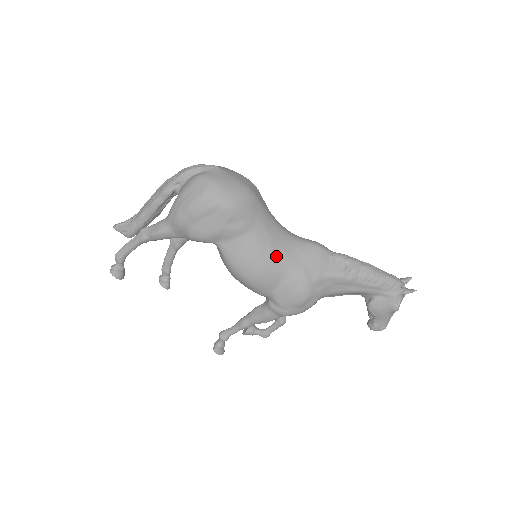
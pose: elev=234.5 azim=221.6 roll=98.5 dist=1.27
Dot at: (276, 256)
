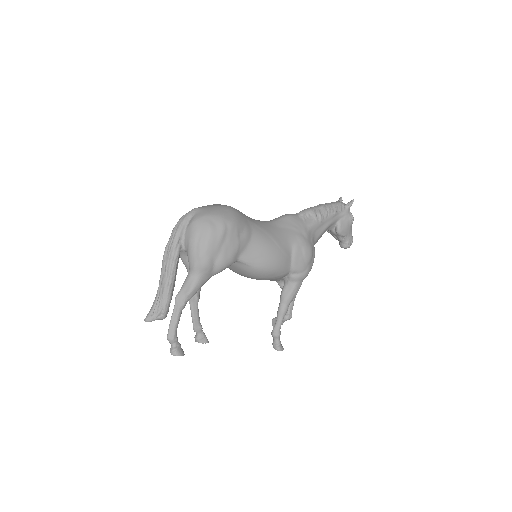
Dot at: (277, 238)
